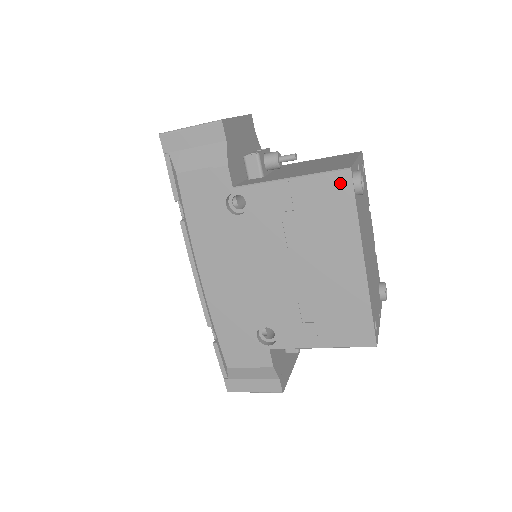
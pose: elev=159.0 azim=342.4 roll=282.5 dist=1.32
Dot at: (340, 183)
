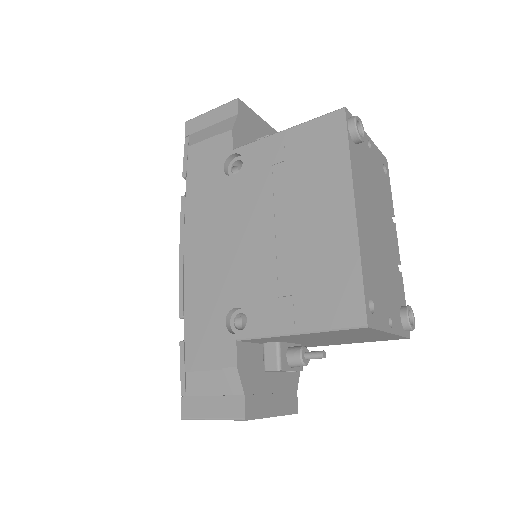
Dot at: (333, 124)
